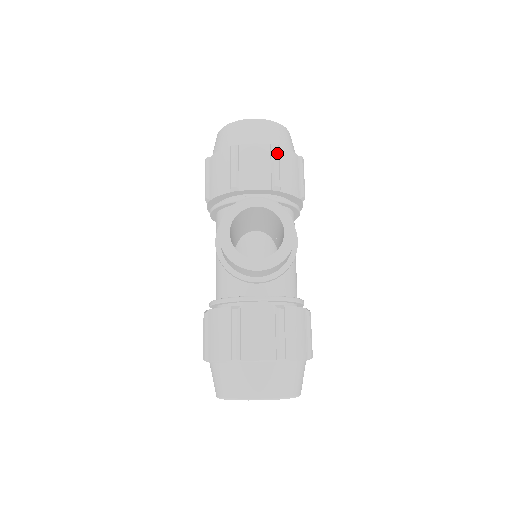
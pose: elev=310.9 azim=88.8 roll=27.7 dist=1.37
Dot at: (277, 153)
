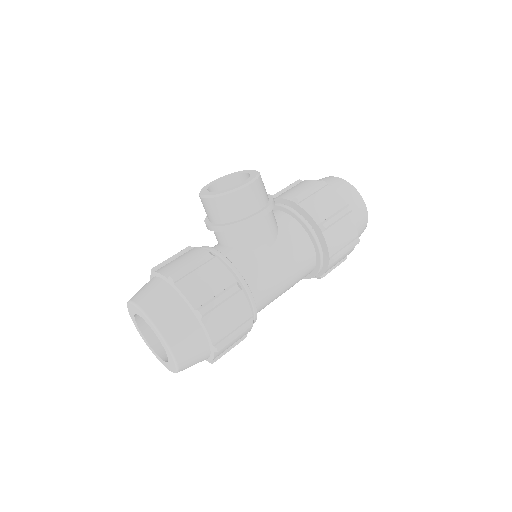
Dot at: (319, 185)
